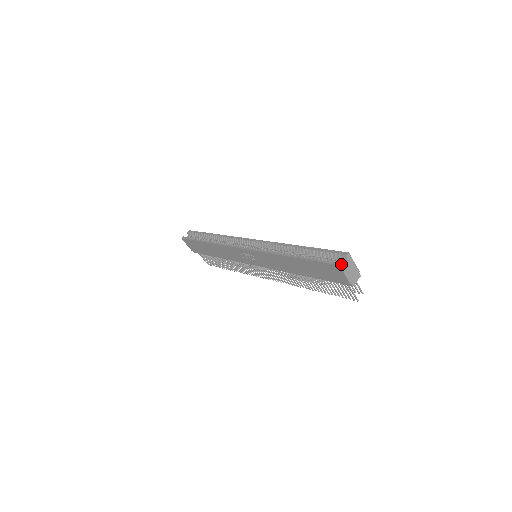
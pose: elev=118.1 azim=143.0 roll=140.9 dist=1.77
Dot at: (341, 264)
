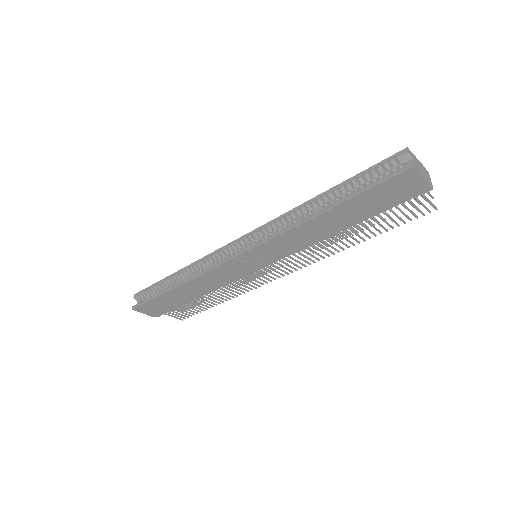
Dot at: (412, 165)
